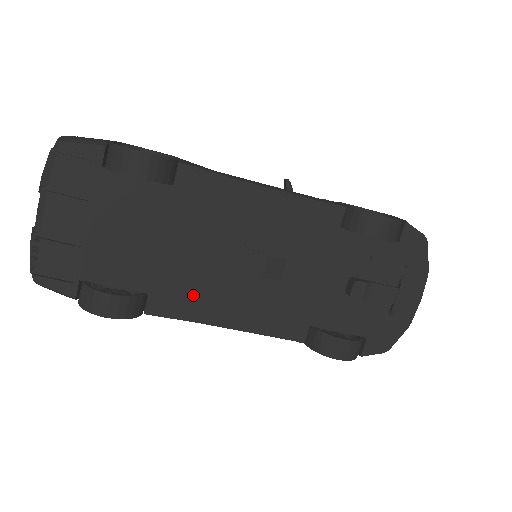
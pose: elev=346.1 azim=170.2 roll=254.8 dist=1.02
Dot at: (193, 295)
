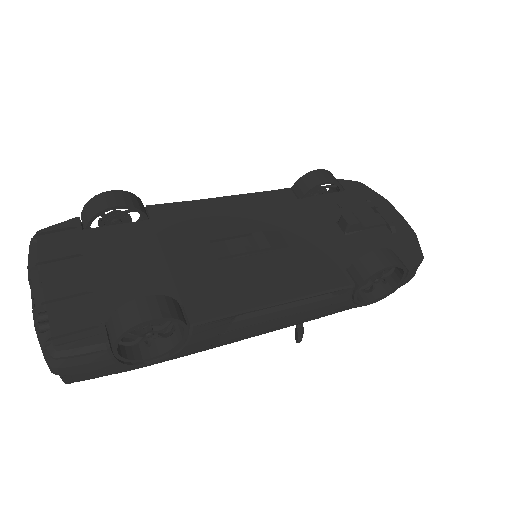
Dot at: (225, 288)
